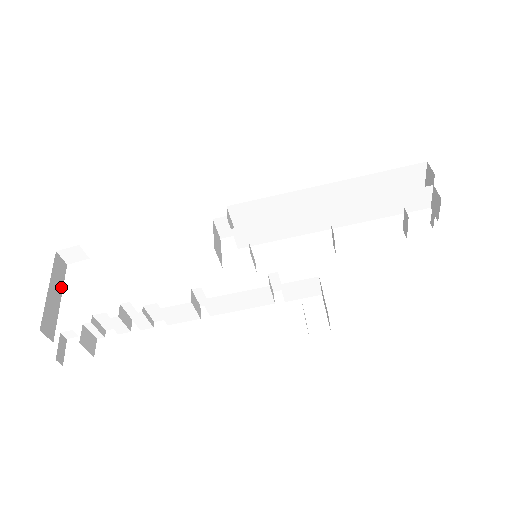
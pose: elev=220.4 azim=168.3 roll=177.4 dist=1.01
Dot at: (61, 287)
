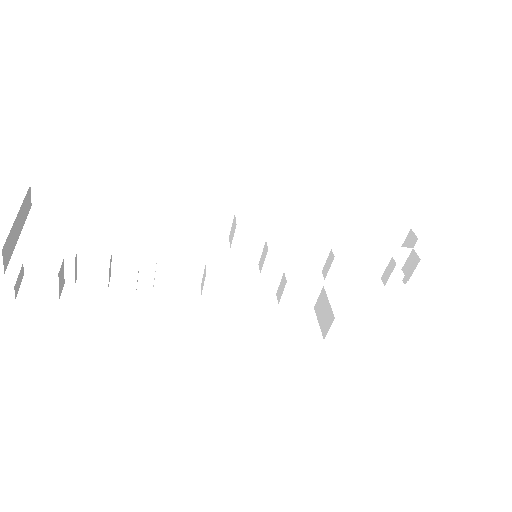
Dot at: (23, 223)
